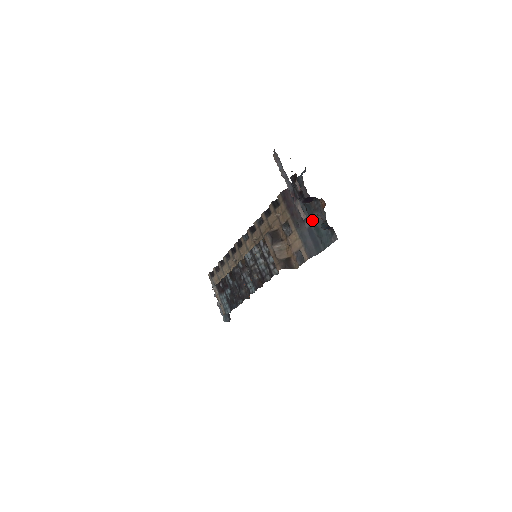
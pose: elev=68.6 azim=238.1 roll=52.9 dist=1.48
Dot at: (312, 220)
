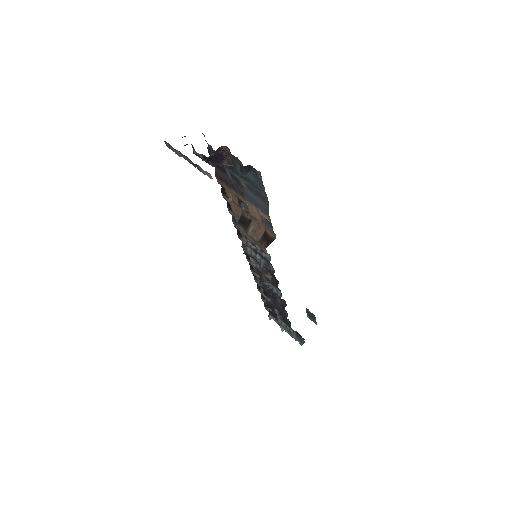
Dot at: (240, 176)
